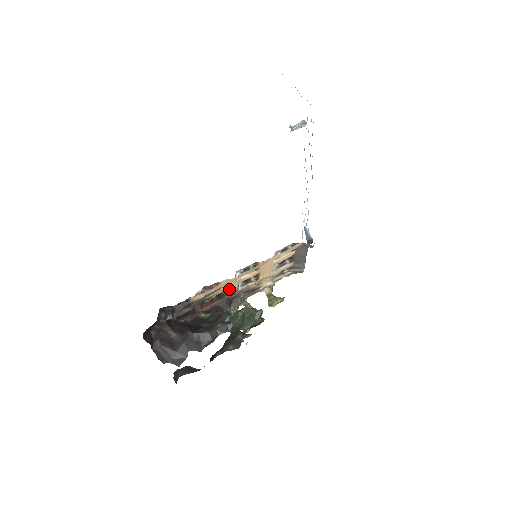
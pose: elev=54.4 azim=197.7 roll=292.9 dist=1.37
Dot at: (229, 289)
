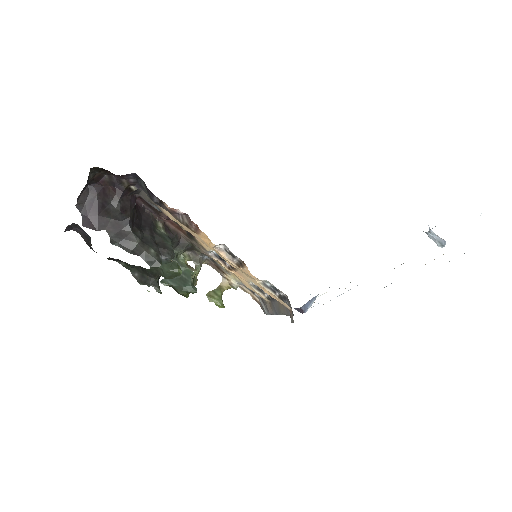
Dot at: occluded
